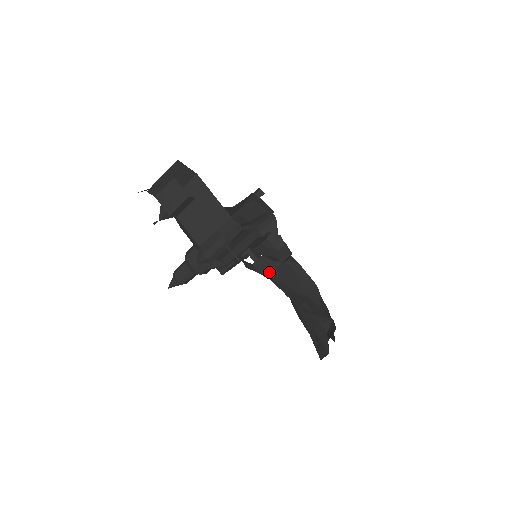
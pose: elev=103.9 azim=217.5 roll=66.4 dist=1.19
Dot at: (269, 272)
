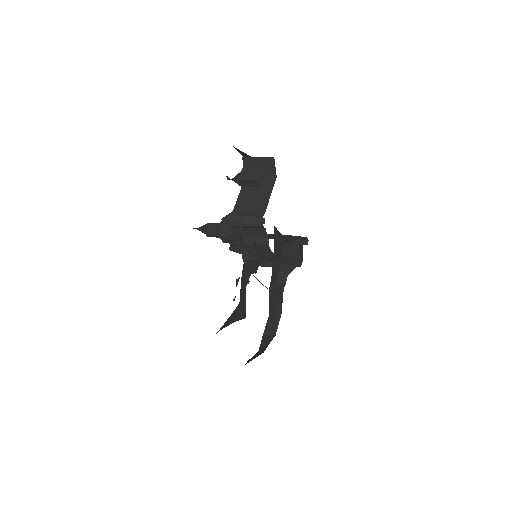
Dot at: (247, 257)
